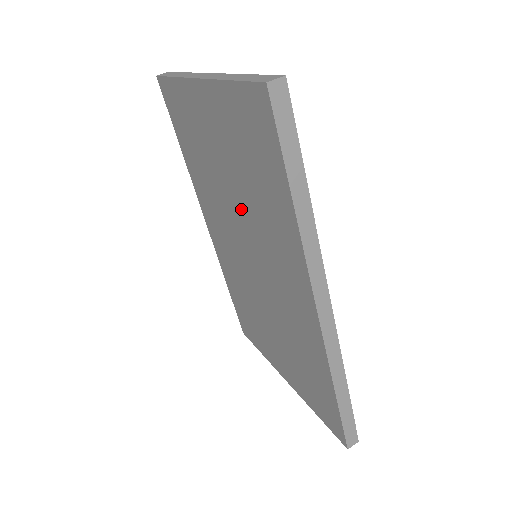
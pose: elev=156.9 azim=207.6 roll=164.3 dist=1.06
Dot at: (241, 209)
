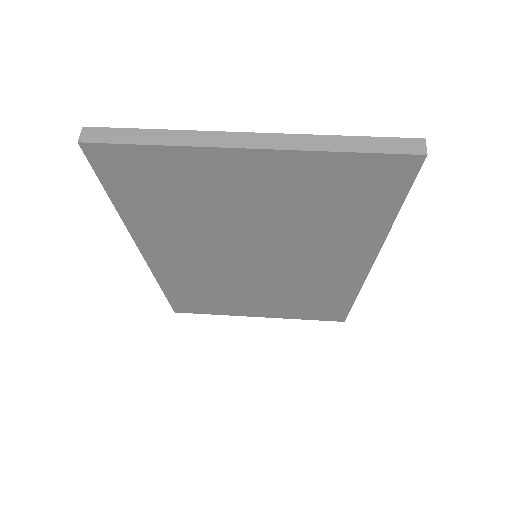
Dot at: (271, 234)
